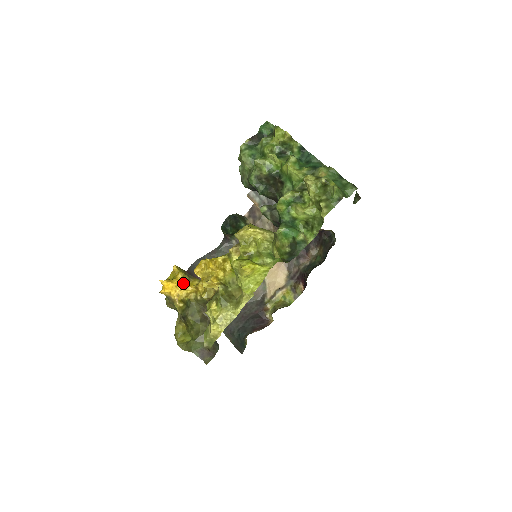
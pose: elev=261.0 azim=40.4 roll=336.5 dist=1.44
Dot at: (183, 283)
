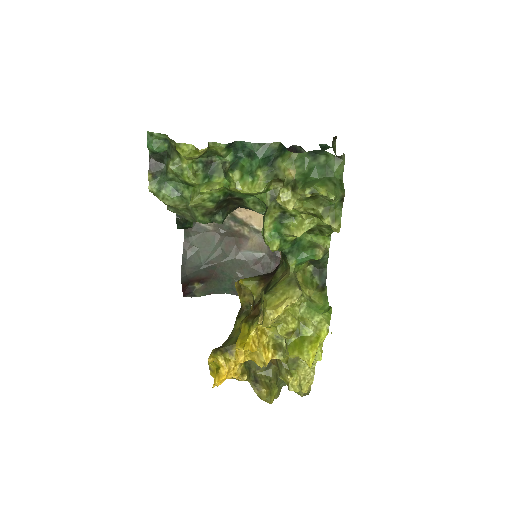
Dot at: (230, 363)
